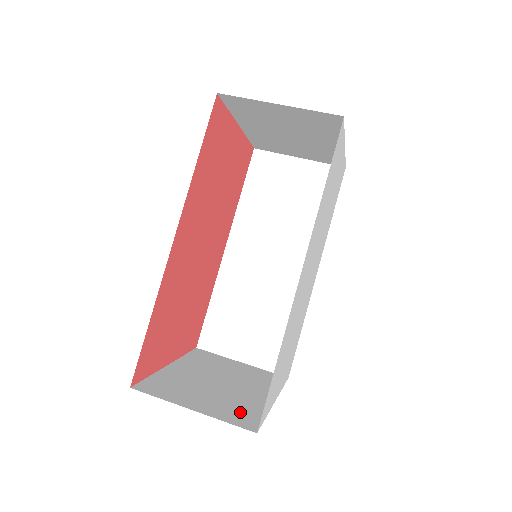
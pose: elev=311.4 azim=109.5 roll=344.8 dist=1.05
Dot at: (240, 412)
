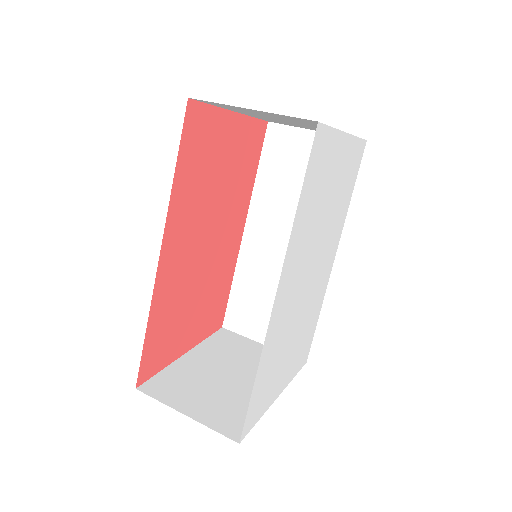
Dot at: (233, 415)
